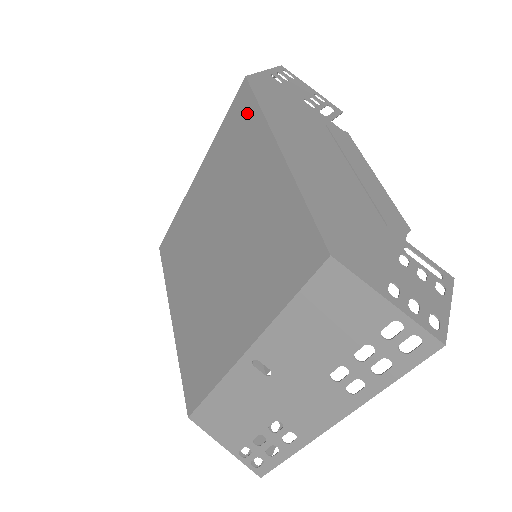
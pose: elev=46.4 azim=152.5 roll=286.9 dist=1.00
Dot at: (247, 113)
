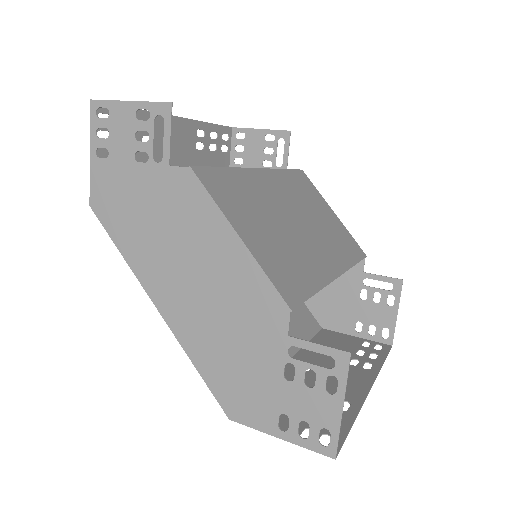
Dot at: occluded
